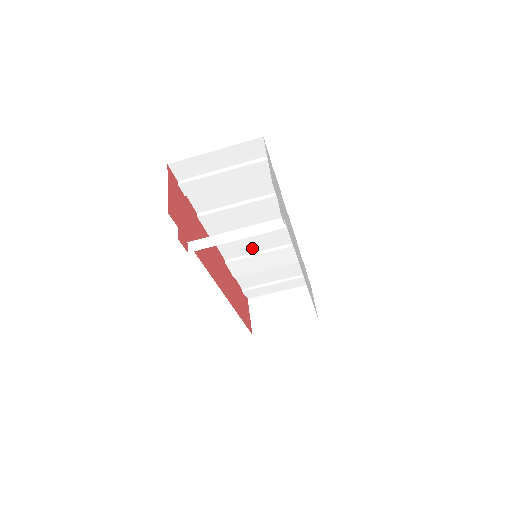
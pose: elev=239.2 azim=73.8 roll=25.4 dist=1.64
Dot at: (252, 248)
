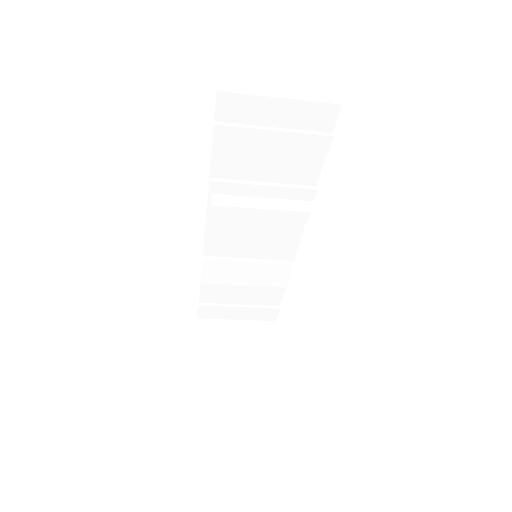
Dot at: (242, 250)
